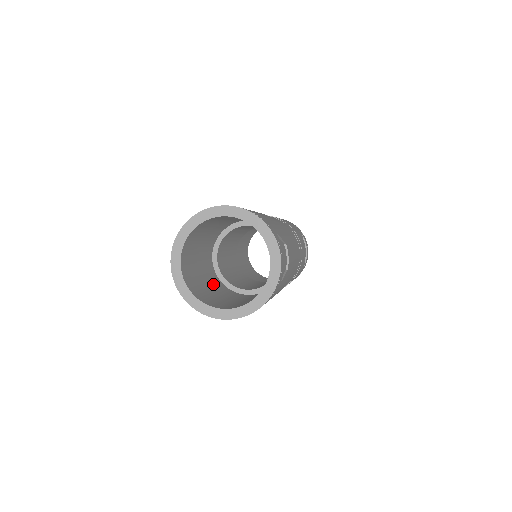
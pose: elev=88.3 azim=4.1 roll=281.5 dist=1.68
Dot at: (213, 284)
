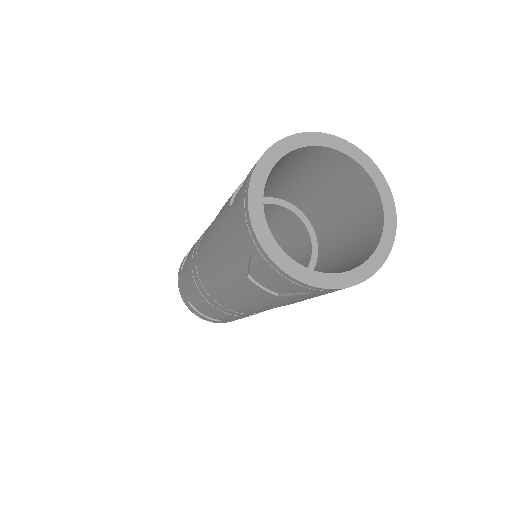
Dot at: occluded
